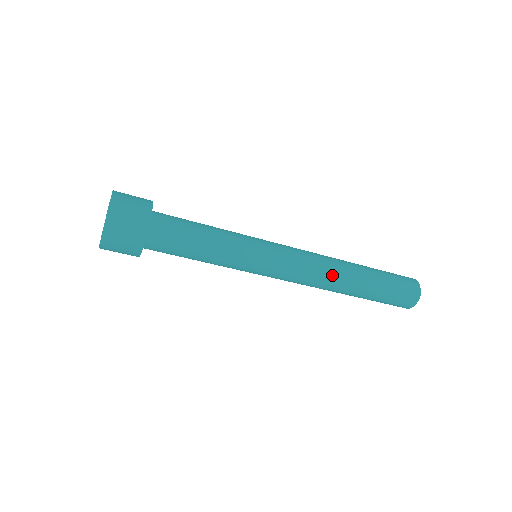
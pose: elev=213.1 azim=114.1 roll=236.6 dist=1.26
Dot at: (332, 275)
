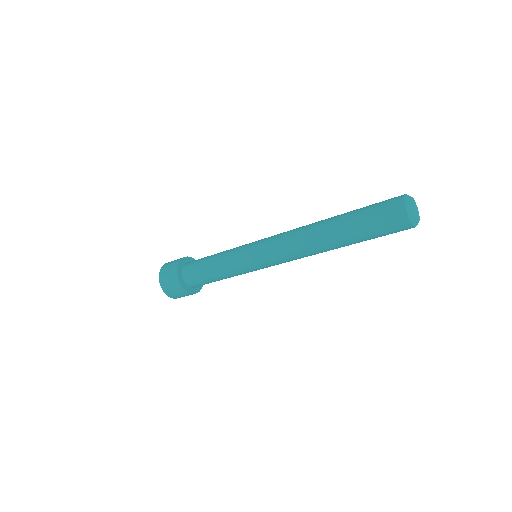
Dot at: (310, 251)
